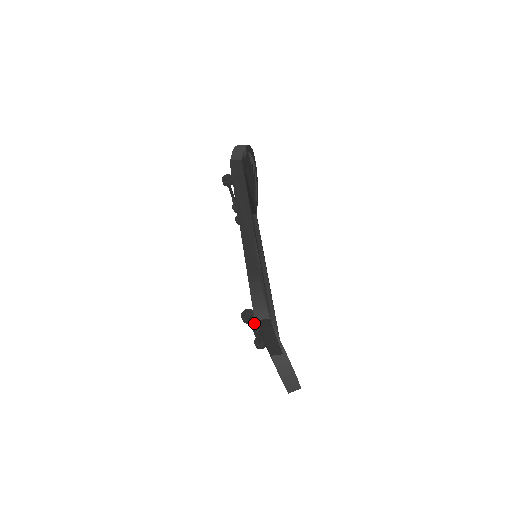
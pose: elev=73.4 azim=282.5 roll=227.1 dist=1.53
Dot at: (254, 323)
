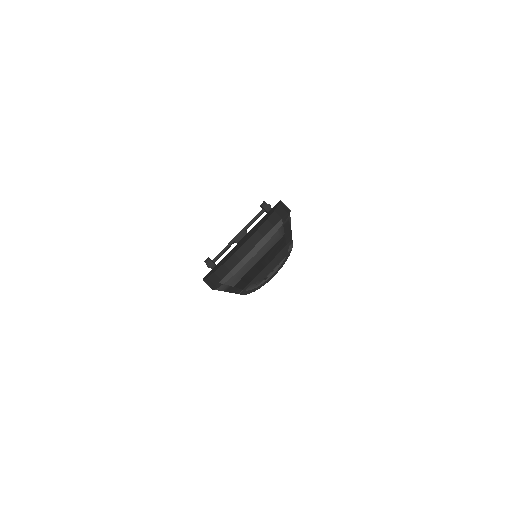
Dot at: occluded
